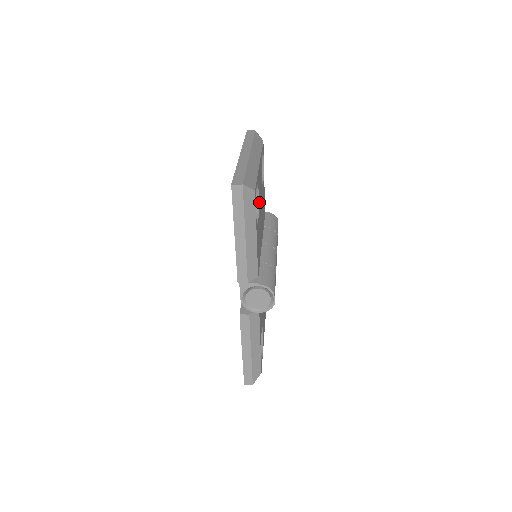
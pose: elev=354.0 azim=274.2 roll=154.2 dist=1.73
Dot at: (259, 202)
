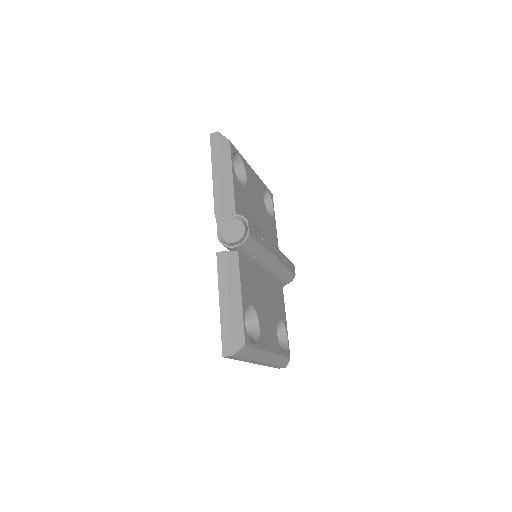
Dot at: (249, 187)
